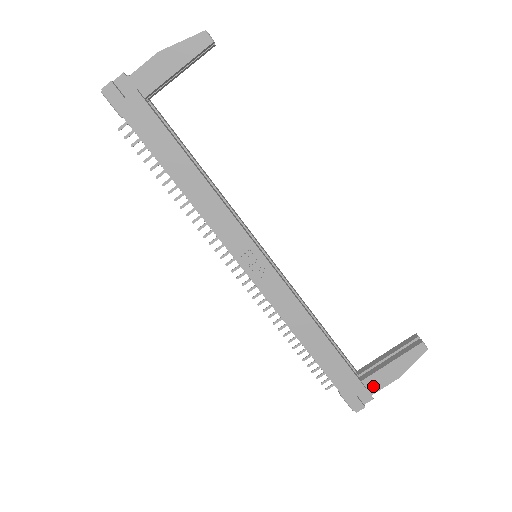
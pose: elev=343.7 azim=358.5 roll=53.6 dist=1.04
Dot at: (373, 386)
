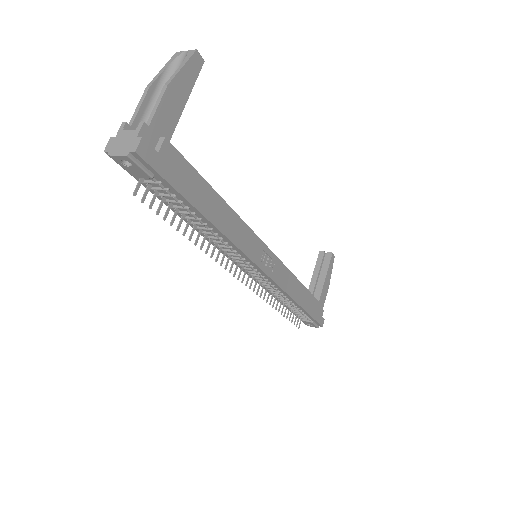
Dot at: (322, 302)
